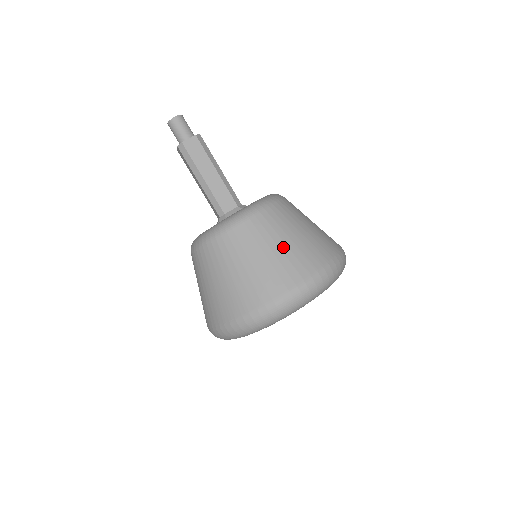
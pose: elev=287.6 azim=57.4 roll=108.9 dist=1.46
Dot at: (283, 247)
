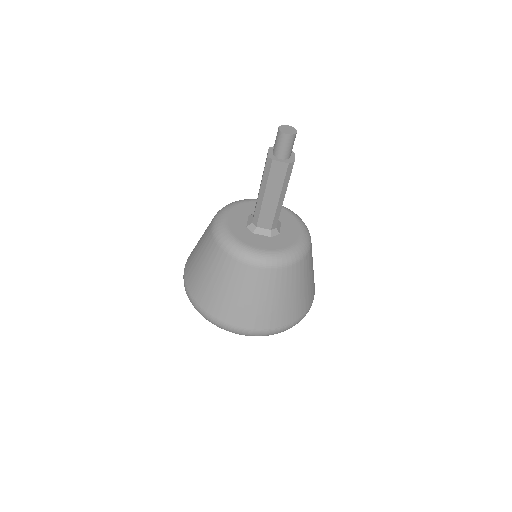
Dot at: (262, 302)
